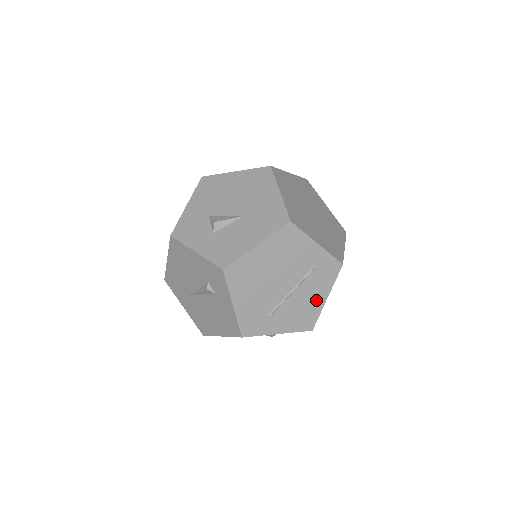
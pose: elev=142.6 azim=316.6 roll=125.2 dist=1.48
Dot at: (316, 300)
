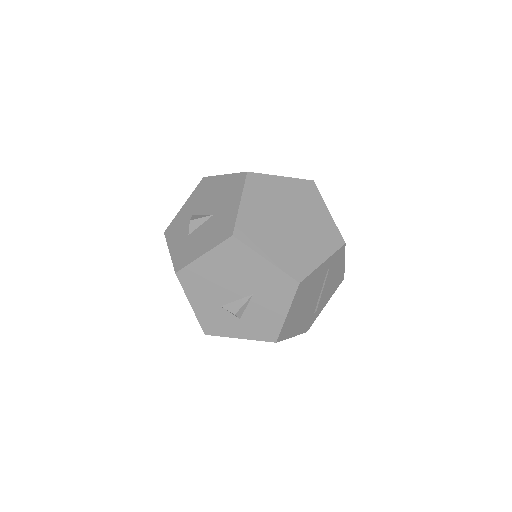
Dot at: (338, 272)
